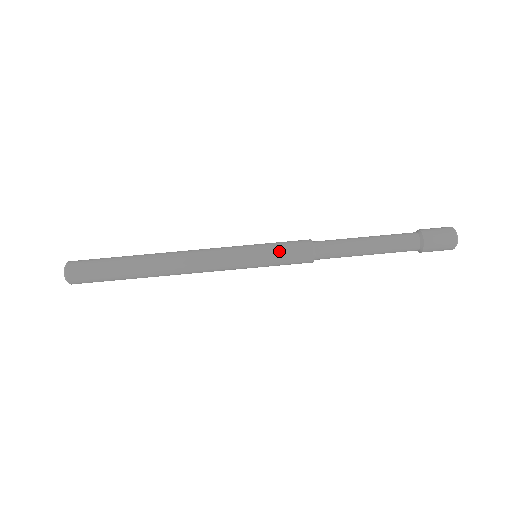
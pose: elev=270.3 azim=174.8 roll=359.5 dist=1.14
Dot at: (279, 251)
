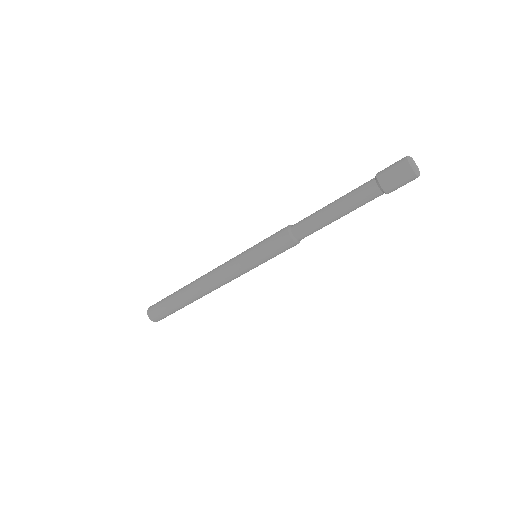
Dot at: (265, 239)
